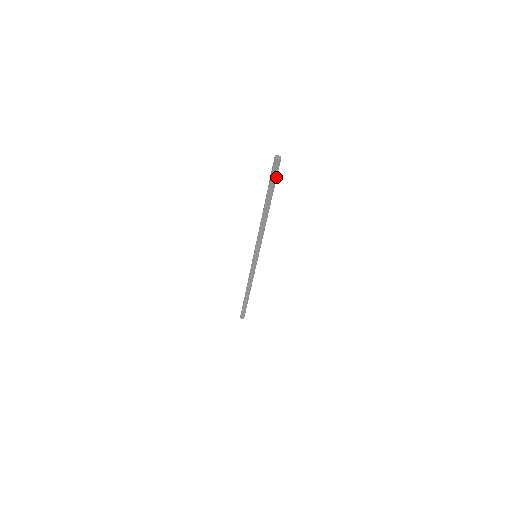
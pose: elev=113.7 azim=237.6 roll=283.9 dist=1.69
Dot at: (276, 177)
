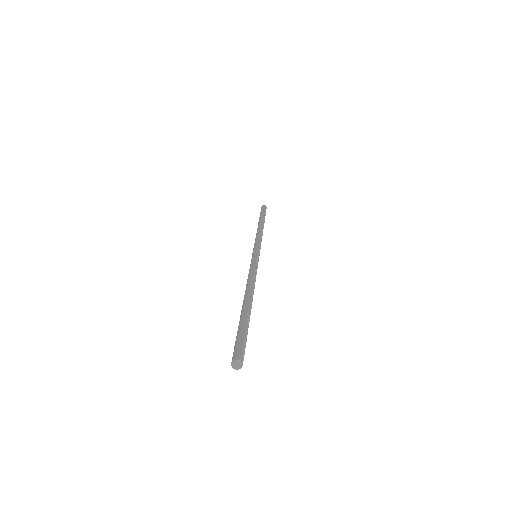
Dot at: occluded
